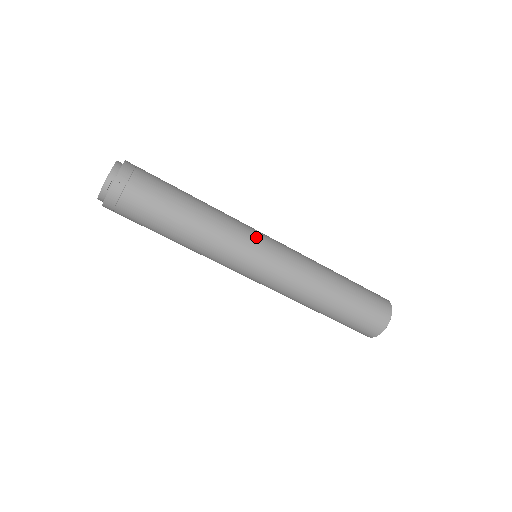
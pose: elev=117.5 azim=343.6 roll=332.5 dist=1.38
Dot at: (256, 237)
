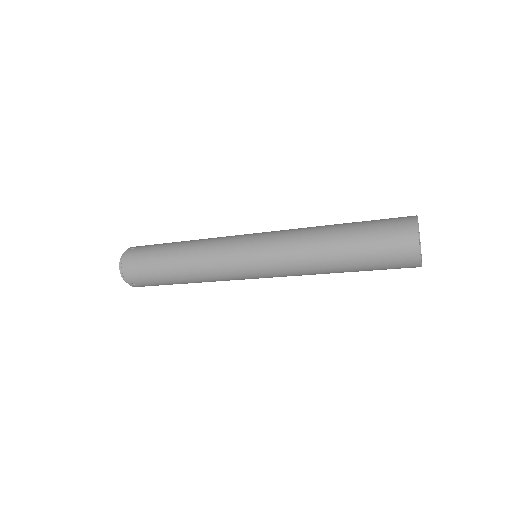
Dot at: occluded
